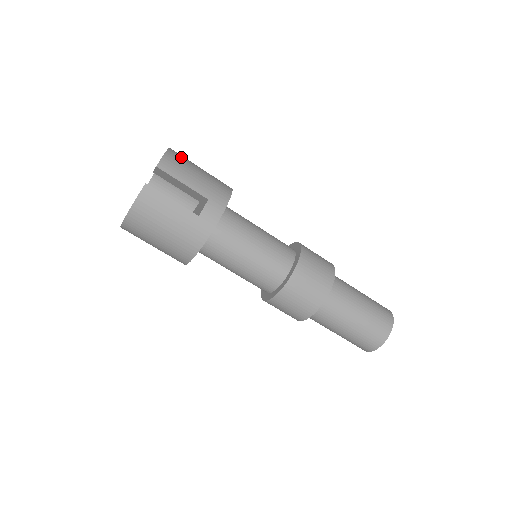
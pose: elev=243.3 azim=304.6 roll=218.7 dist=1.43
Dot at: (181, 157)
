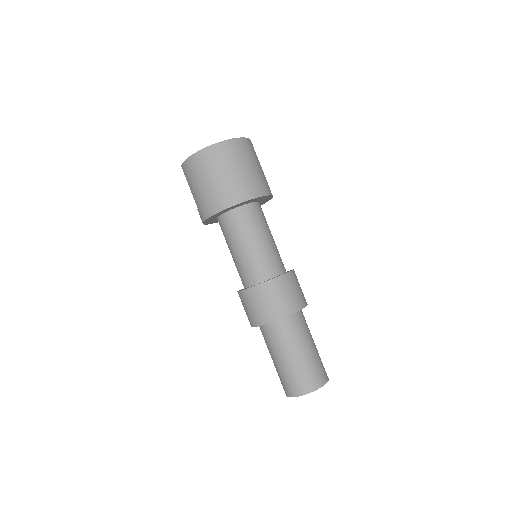
Dot at: occluded
